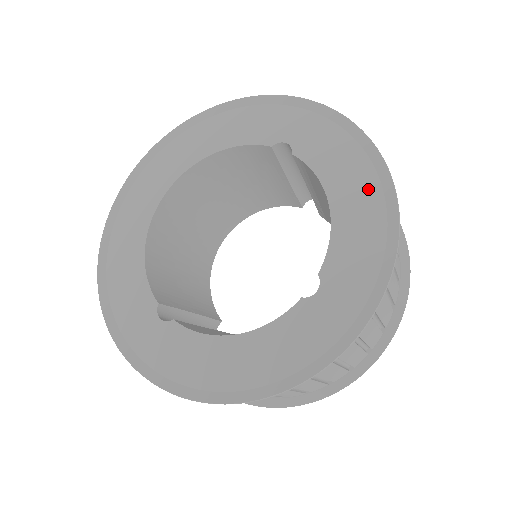
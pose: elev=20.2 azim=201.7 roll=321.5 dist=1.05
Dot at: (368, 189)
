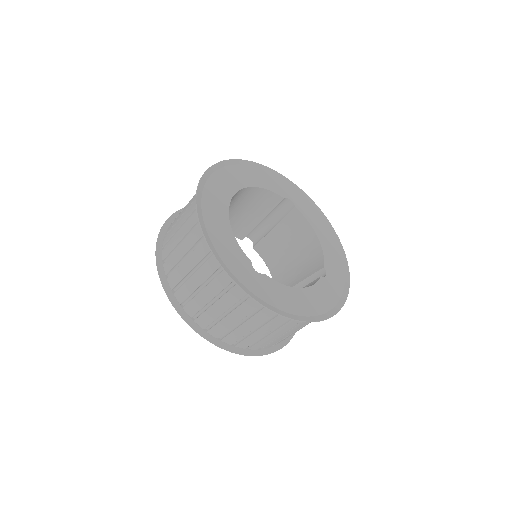
Dot at: (330, 236)
